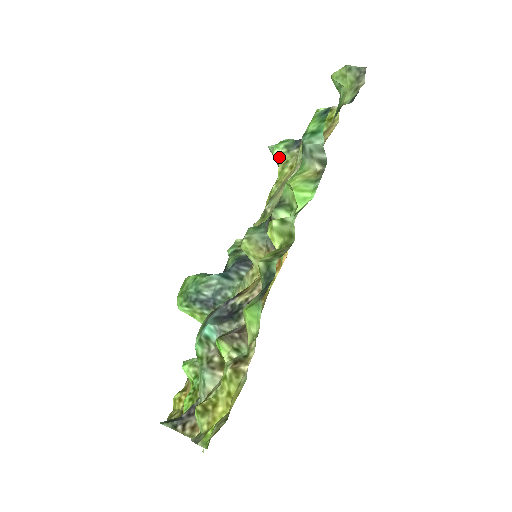
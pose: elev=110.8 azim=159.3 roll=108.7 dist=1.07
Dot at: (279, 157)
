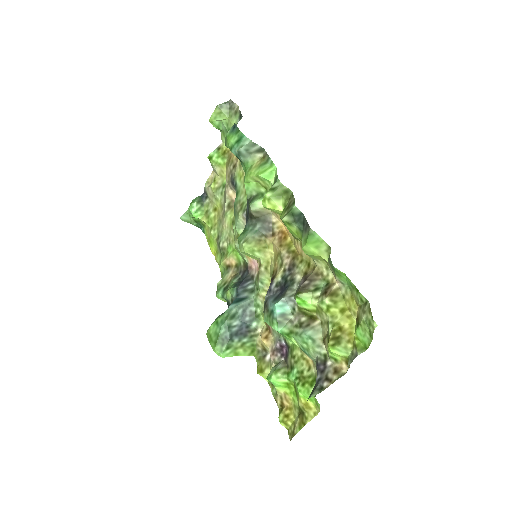
Dot at: (198, 213)
